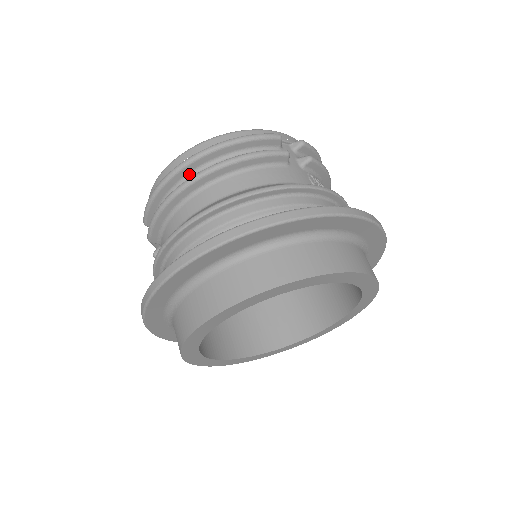
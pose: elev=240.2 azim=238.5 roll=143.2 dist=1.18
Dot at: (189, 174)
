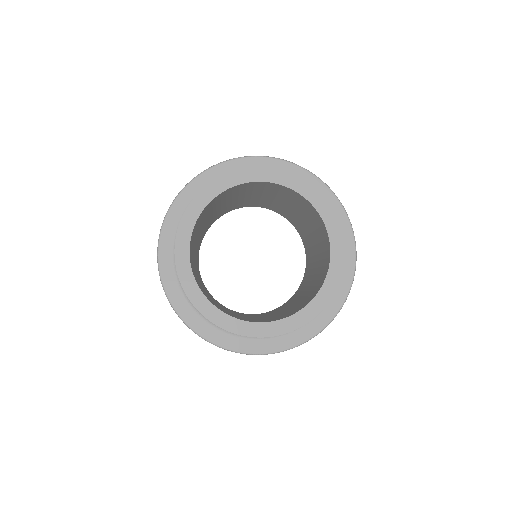
Dot at: occluded
